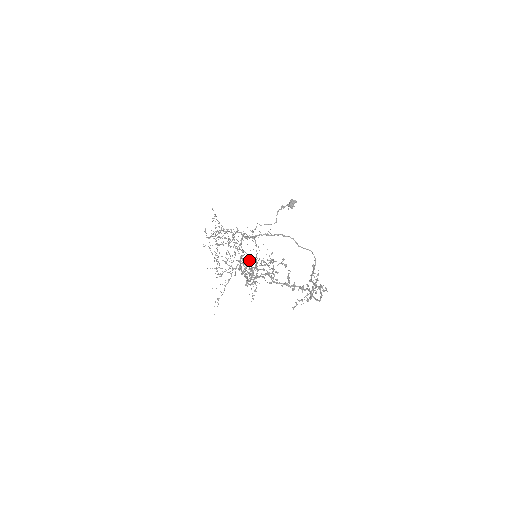
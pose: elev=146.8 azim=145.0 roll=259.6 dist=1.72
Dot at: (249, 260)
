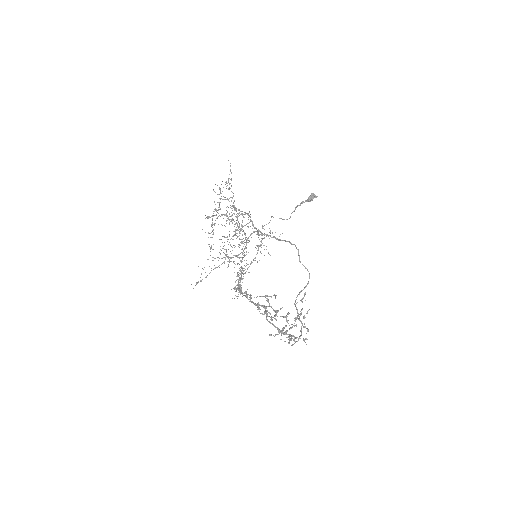
Dot at: (244, 240)
